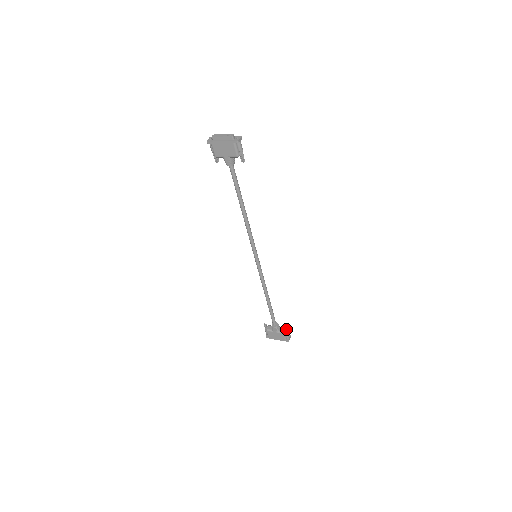
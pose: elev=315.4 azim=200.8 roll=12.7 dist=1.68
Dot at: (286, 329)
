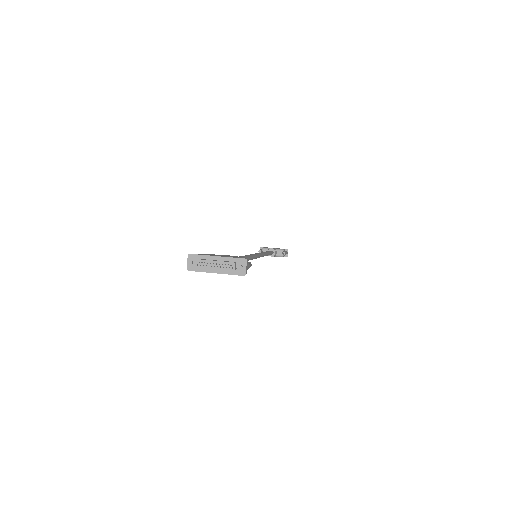
Dot at: (285, 254)
